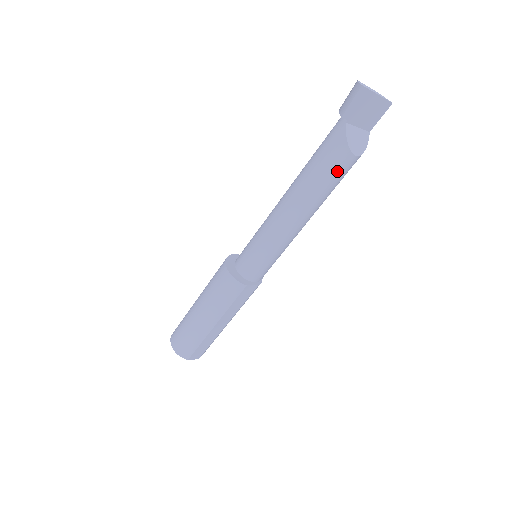
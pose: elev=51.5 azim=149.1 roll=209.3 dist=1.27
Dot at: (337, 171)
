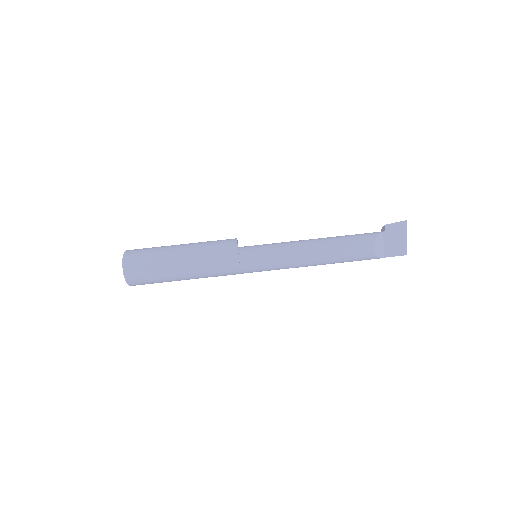
Dot at: (358, 245)
